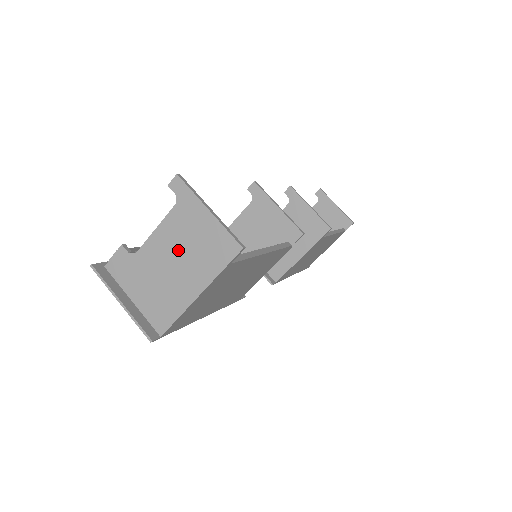
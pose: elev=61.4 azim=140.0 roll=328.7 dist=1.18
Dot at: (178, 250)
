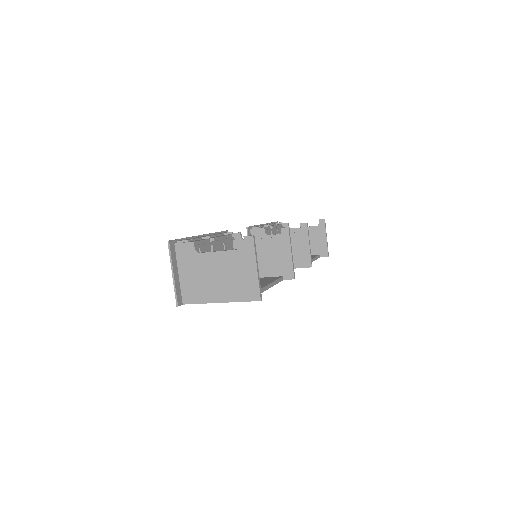
Dot at: (225, 272)
